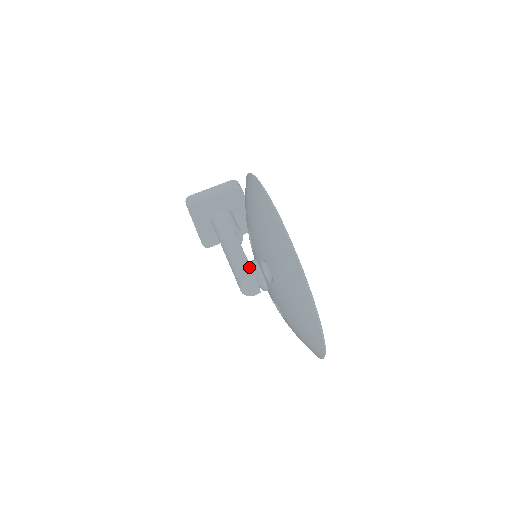
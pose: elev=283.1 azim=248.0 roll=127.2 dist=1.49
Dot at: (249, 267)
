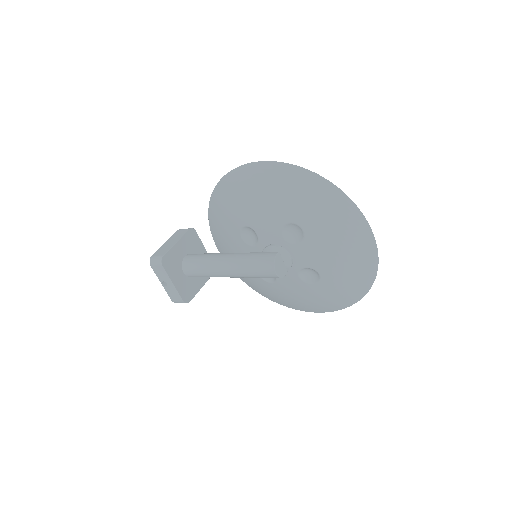
Dot at: (267, 252)
